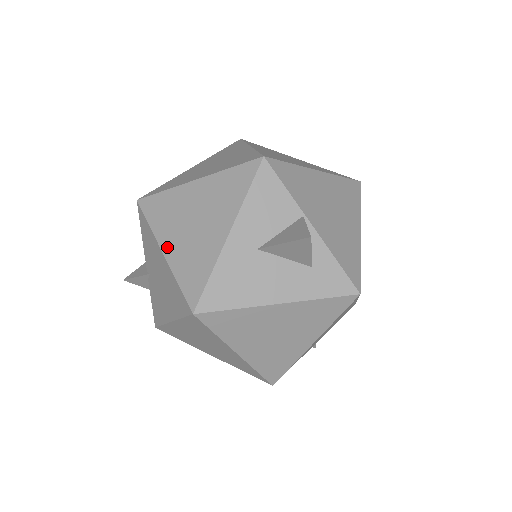
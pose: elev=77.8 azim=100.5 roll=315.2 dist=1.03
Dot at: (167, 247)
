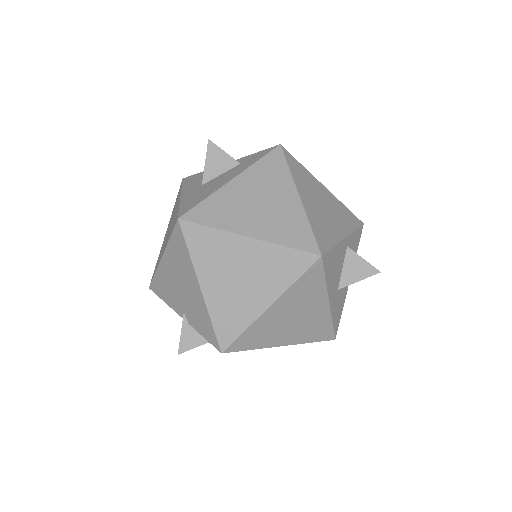
Dot at: (163, 252)
